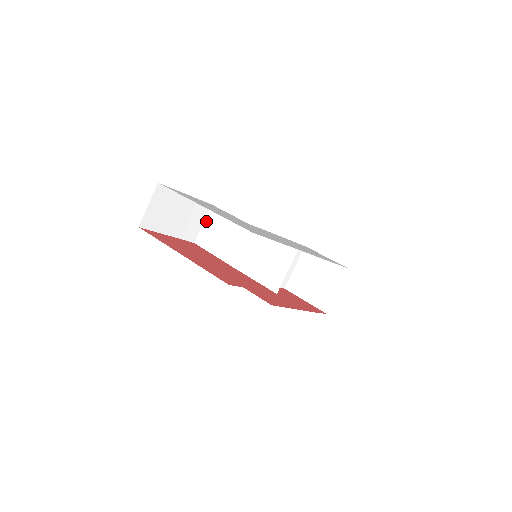
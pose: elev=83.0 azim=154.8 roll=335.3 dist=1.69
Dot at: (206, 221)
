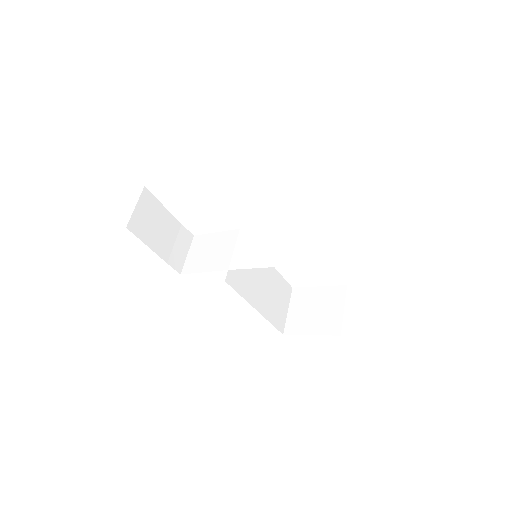
Dot at: (190, 250)
